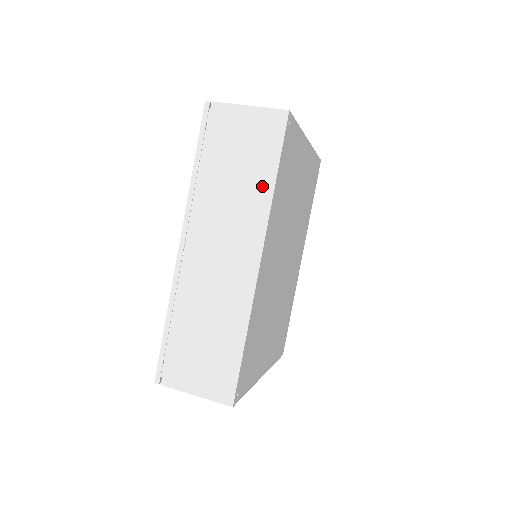
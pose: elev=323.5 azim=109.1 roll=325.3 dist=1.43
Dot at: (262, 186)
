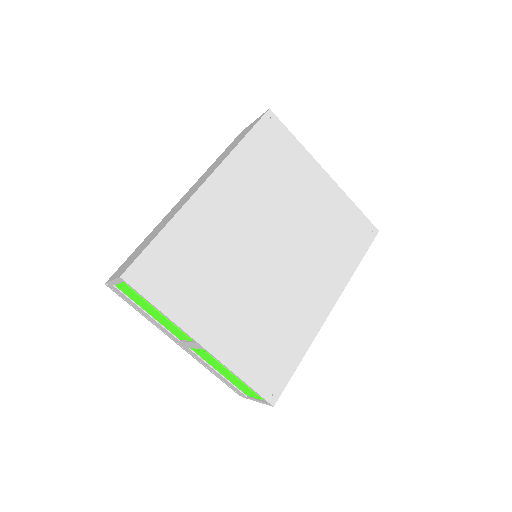
Dot at: occluded
